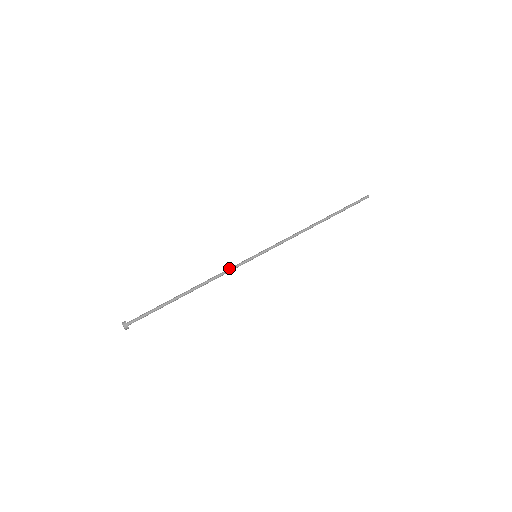
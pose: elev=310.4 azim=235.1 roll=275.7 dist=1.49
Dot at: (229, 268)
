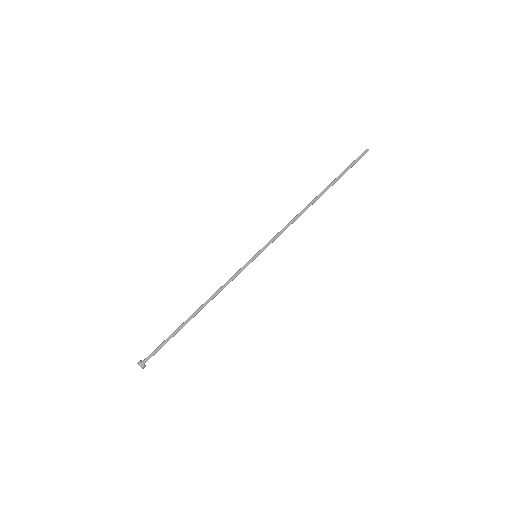
Dot at: (231, 278)
